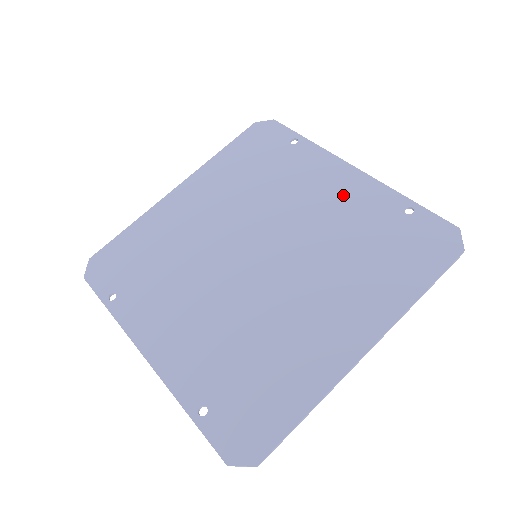
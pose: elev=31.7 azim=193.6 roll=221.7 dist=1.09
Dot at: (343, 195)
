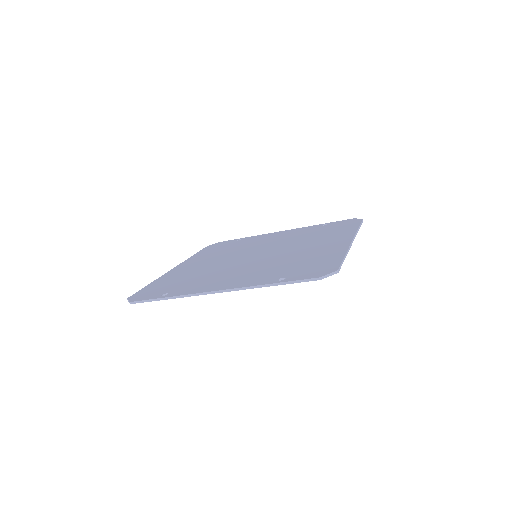
Dot at: (286, 234)
